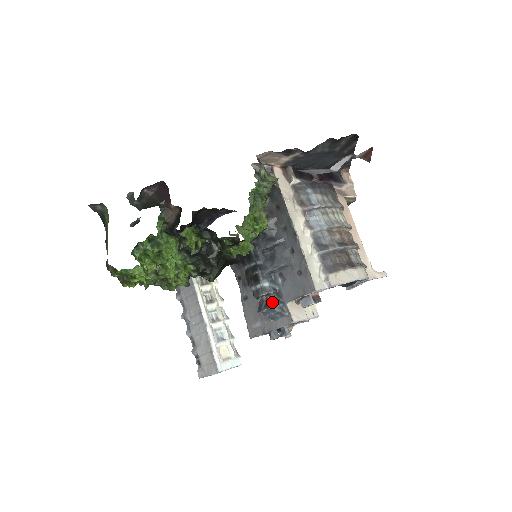
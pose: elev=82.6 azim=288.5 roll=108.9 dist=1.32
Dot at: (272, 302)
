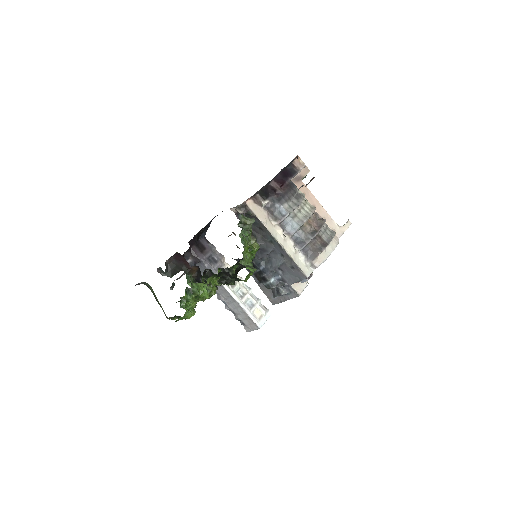
Dot at: (281, 289)
